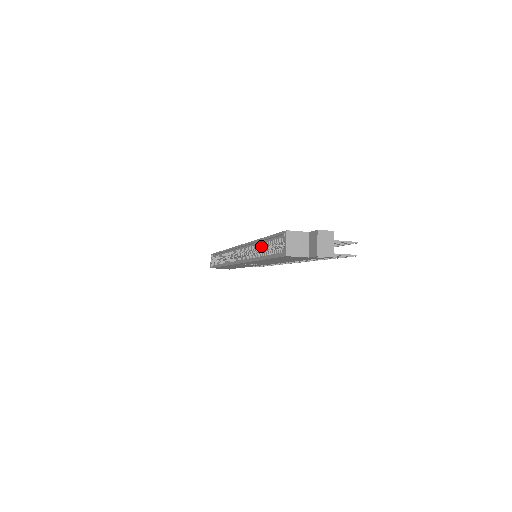
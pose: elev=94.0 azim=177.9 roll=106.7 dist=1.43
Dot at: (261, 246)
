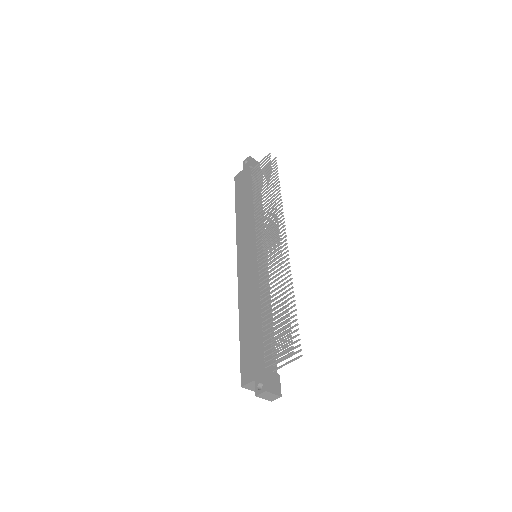
Dot at: occluded
